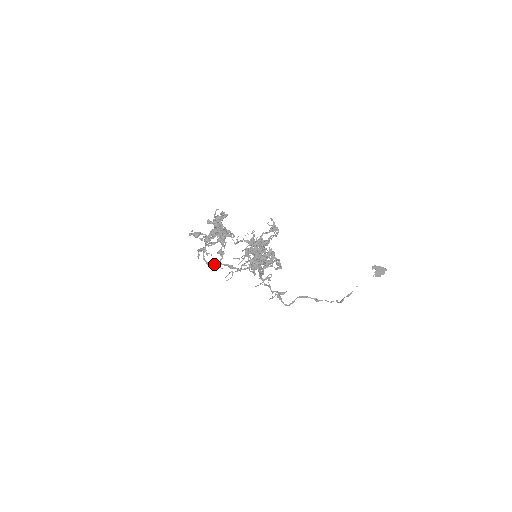
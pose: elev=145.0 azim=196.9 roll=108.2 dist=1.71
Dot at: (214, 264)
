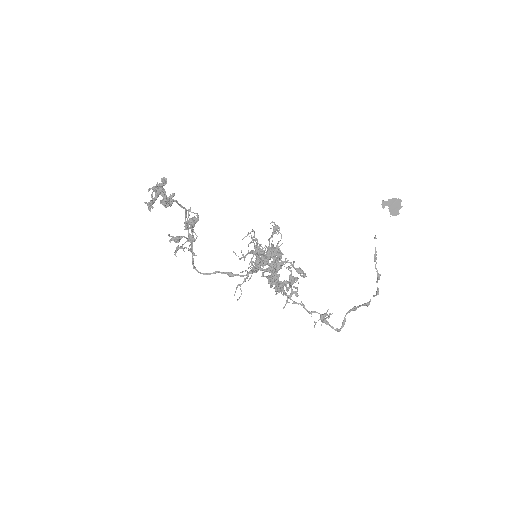
Dot at: (208, 273)
